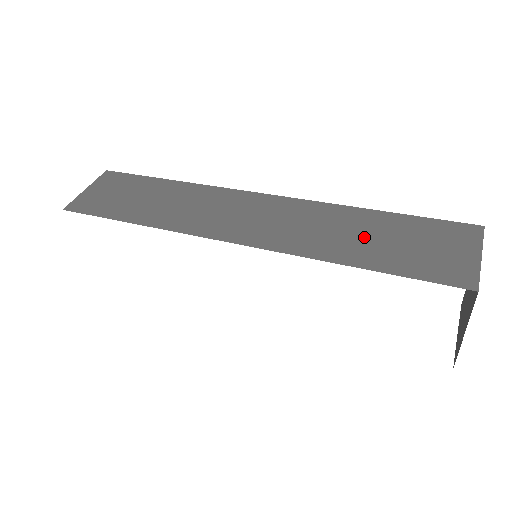
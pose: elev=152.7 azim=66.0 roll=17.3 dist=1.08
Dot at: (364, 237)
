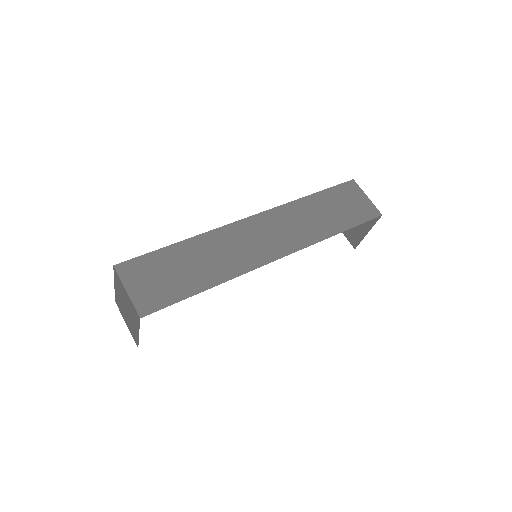
Dot at: (325, 214)
